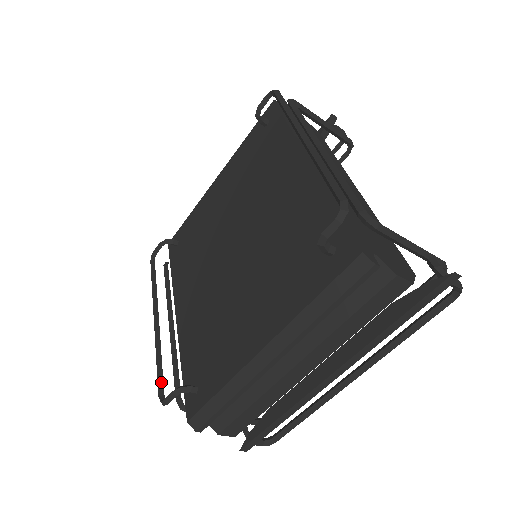
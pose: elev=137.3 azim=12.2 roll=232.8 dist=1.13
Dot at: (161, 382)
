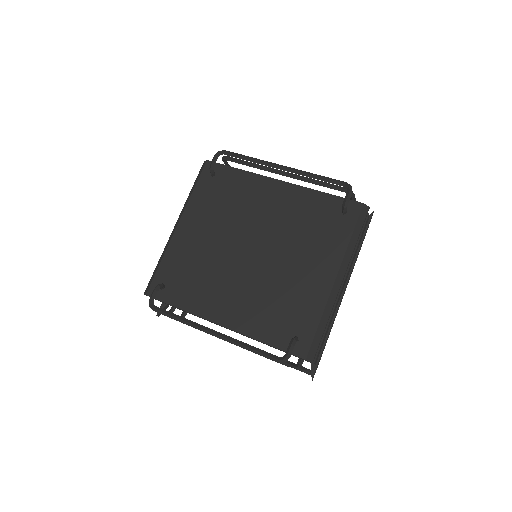
Dot at: (268, 354)
